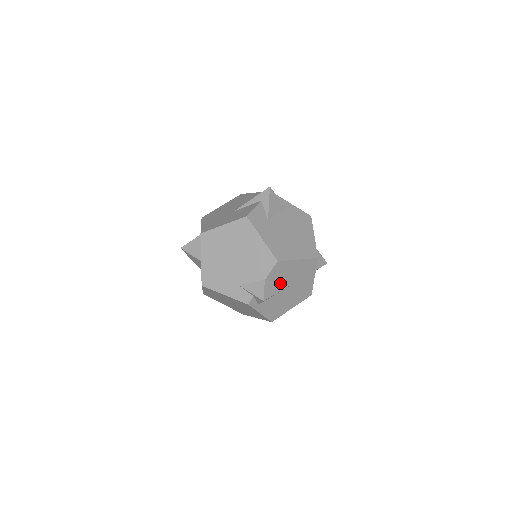
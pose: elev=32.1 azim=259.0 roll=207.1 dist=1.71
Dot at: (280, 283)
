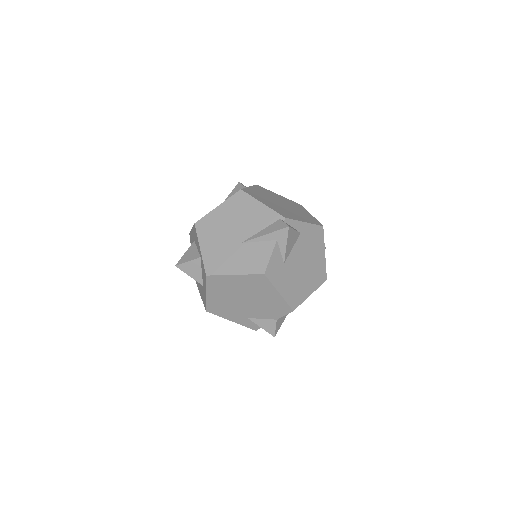
Dot at: occluded
